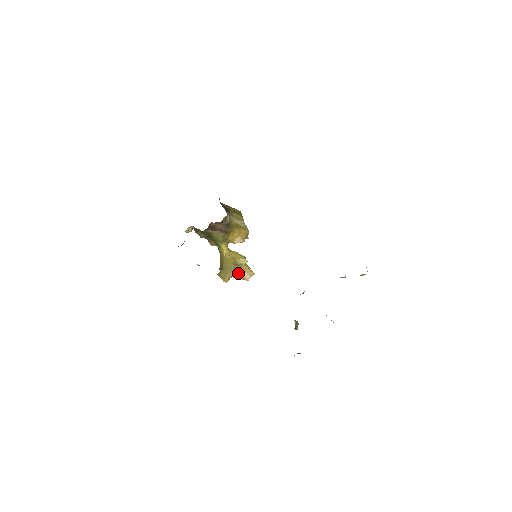
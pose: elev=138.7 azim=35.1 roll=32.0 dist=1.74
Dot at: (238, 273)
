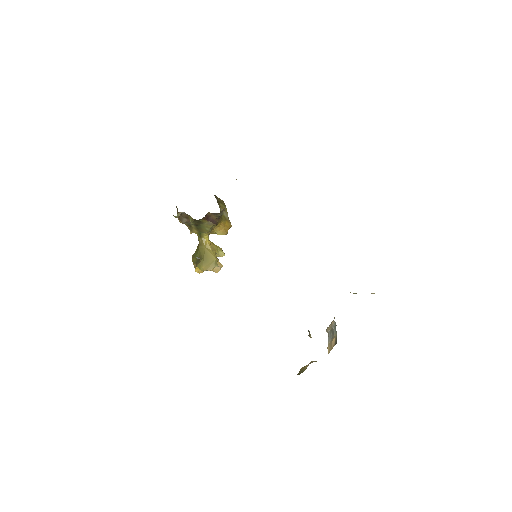
Dot at: occluded
